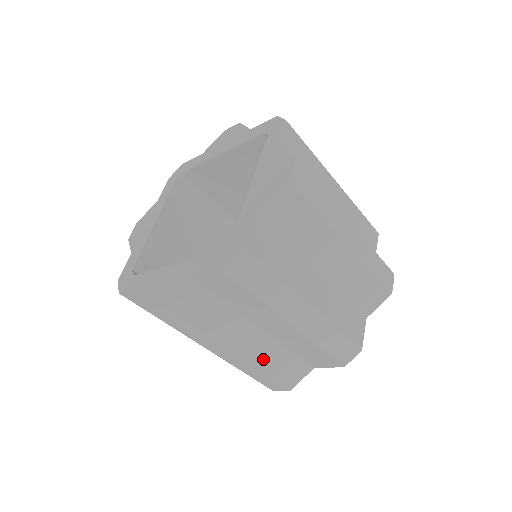
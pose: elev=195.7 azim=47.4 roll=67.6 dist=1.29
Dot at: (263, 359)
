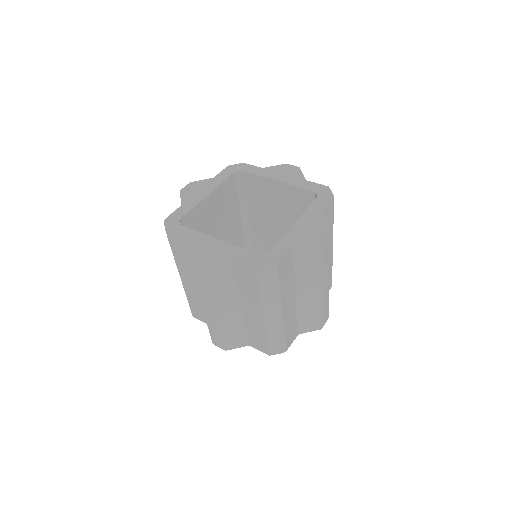
Dot at: (228, 324)
